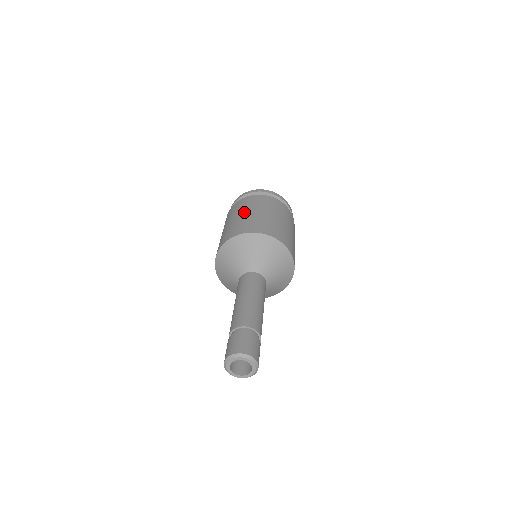
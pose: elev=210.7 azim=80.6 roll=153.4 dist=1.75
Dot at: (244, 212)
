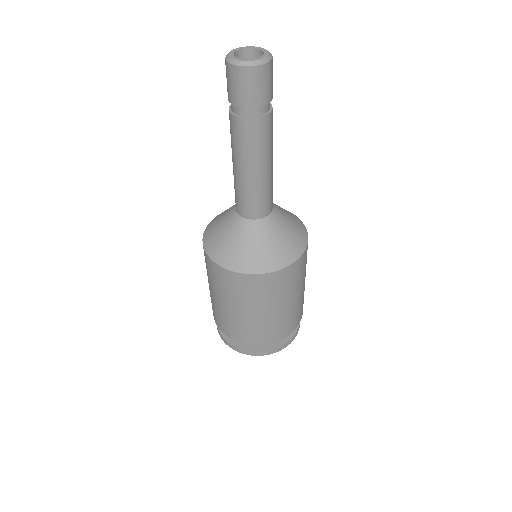
Dot at: occluded
